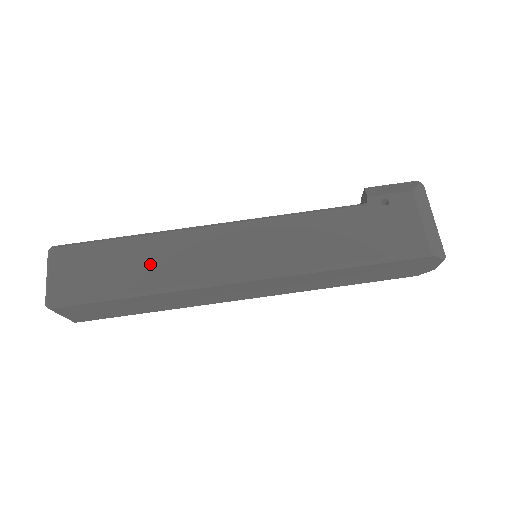
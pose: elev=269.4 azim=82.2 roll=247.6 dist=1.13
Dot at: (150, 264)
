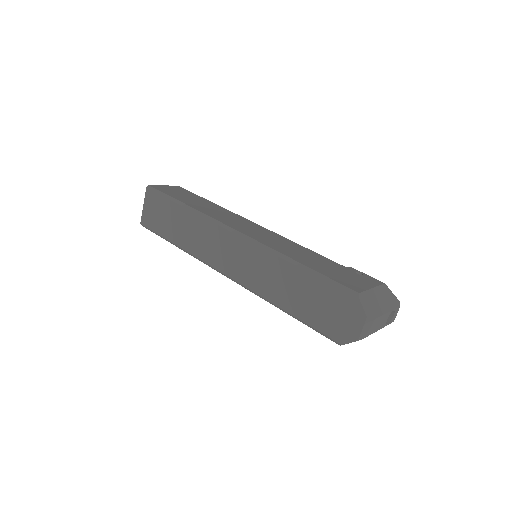
Dot at: (206, 207)
